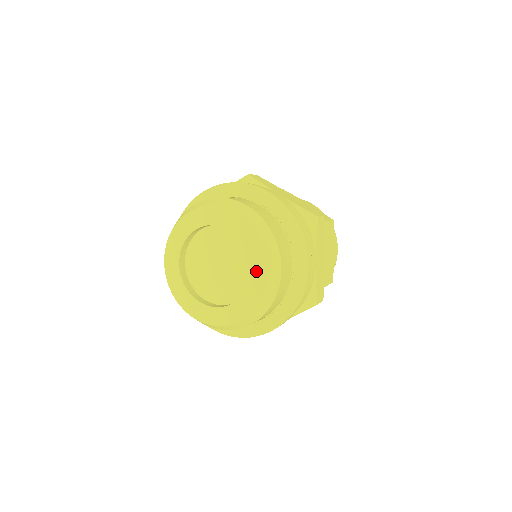
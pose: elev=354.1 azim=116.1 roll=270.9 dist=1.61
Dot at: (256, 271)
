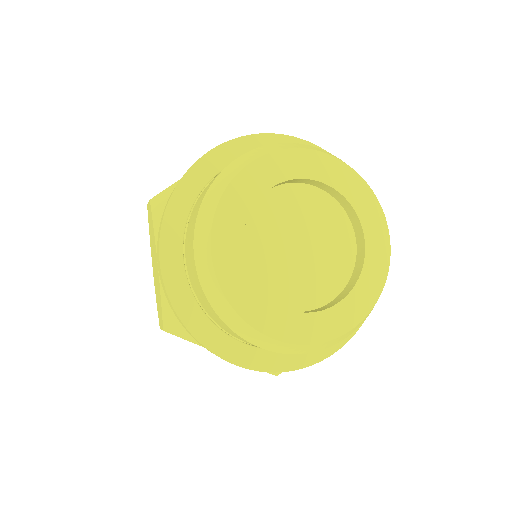
Dot at: (373, 241)
